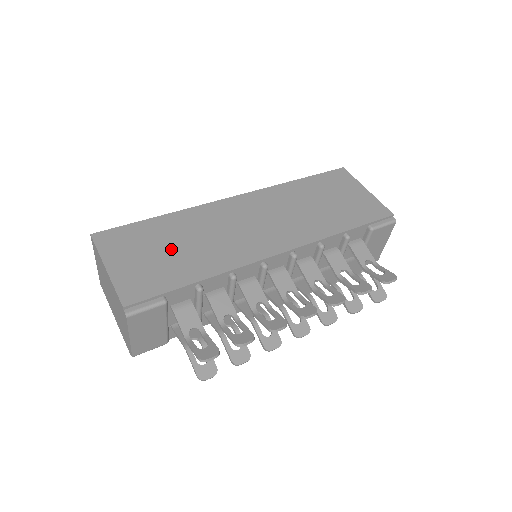
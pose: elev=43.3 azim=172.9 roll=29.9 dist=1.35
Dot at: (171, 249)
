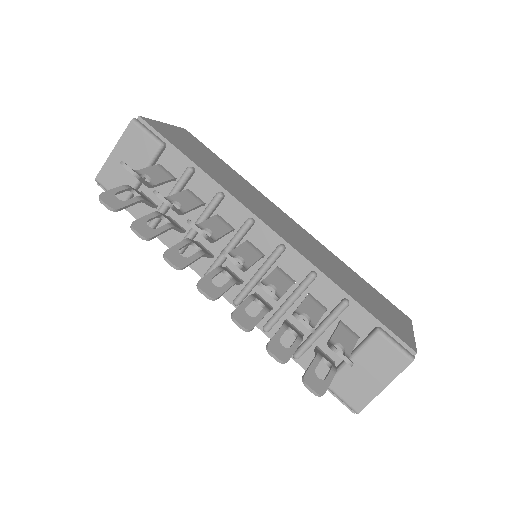
Dot at: (211, 162)
